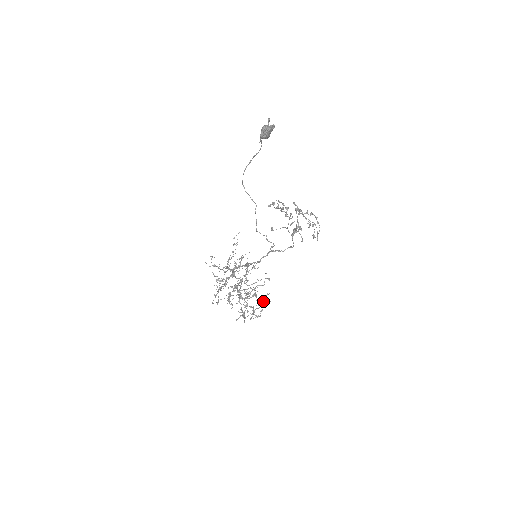
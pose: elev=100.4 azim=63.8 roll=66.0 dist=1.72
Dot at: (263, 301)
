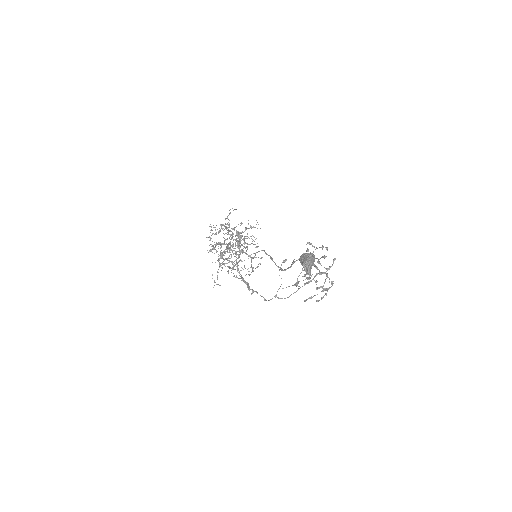
Dot at: (233, 276)
